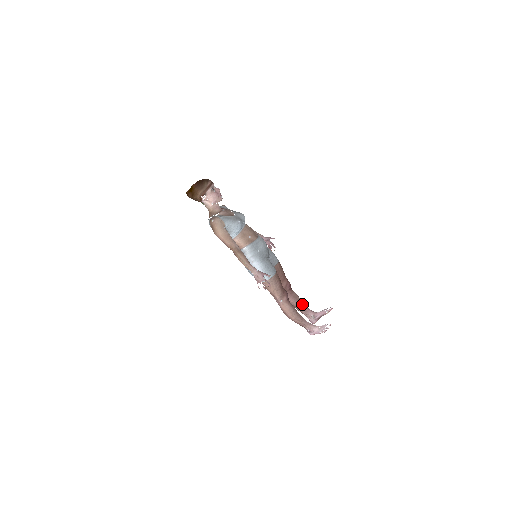
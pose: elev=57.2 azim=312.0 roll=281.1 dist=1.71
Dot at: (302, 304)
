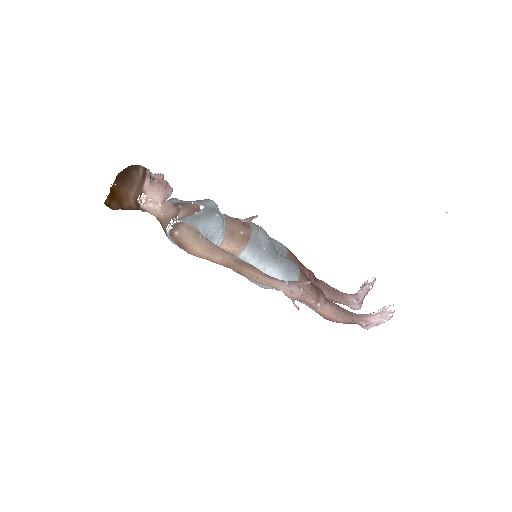
Dot at: (336, 292)
